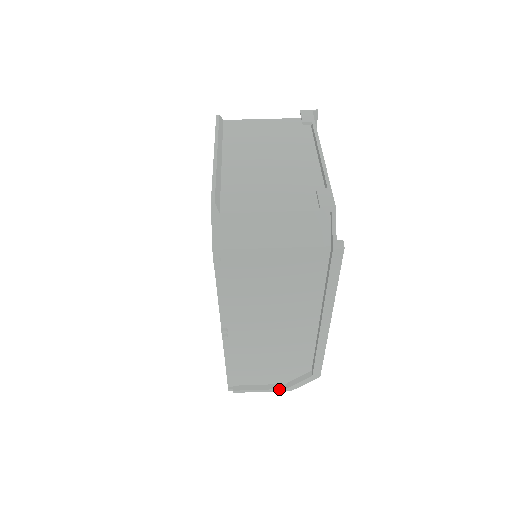
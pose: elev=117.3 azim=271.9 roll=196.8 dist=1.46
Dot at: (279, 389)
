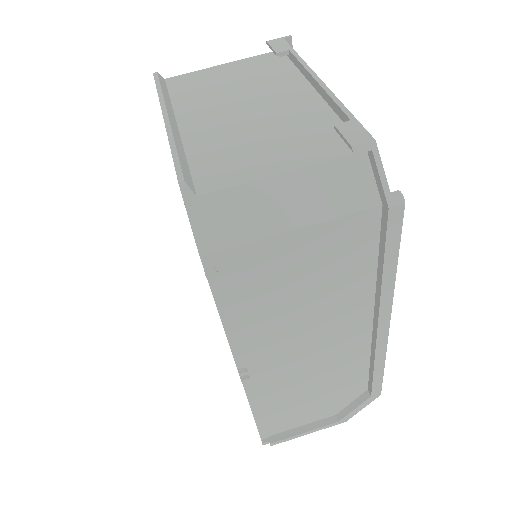
Dot at: (329, 424)
